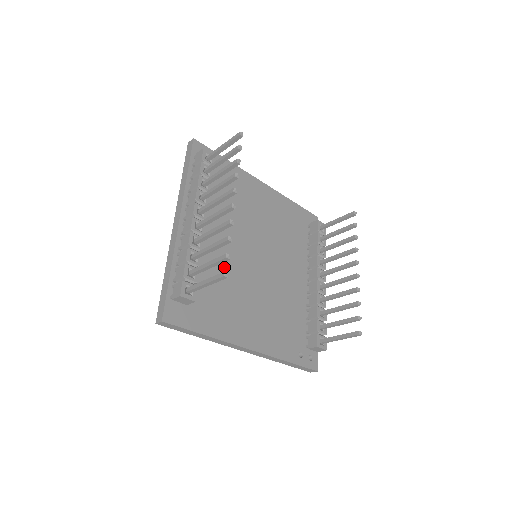
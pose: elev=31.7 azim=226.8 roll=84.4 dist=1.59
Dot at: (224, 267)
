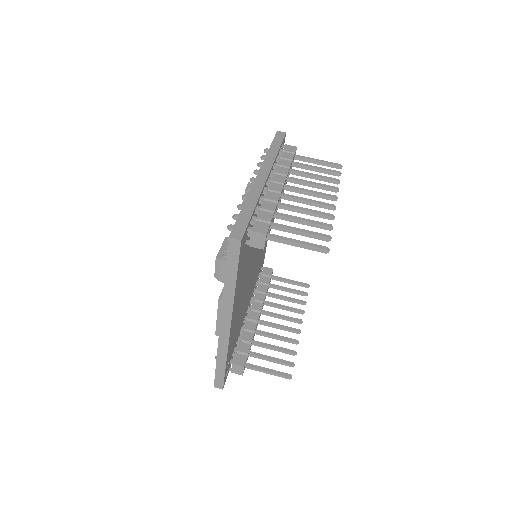
Dot at: occluded
